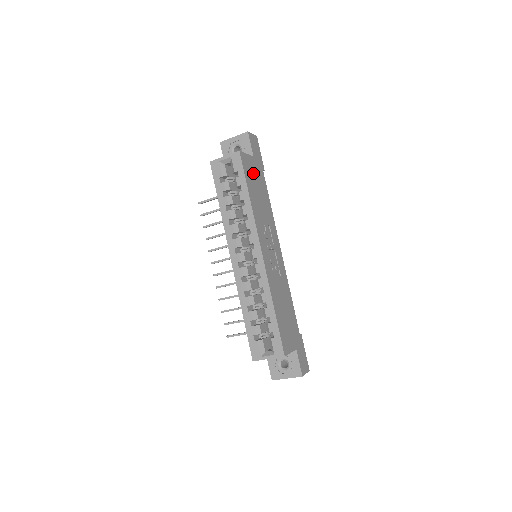
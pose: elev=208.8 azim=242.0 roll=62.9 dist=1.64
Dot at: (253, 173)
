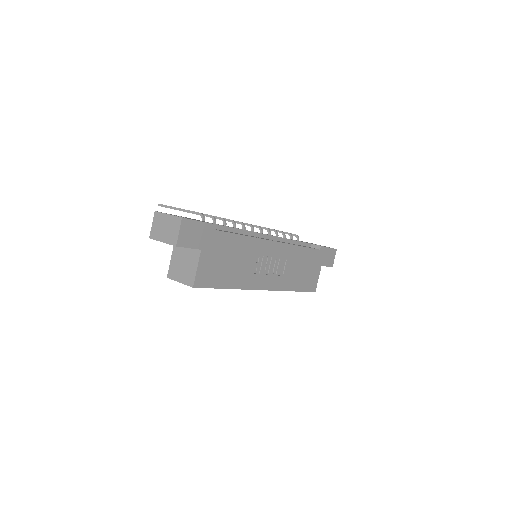
Dot at: (214, 263)
